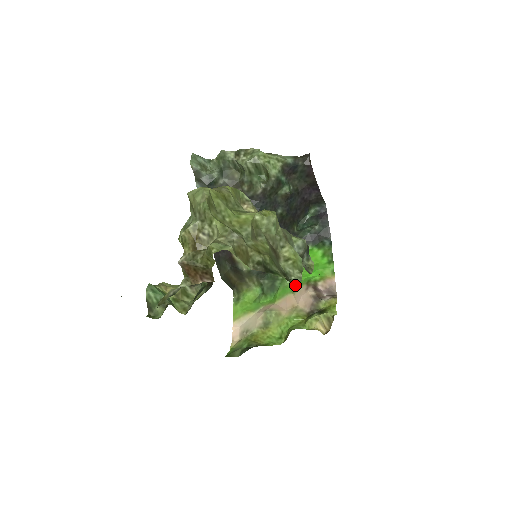
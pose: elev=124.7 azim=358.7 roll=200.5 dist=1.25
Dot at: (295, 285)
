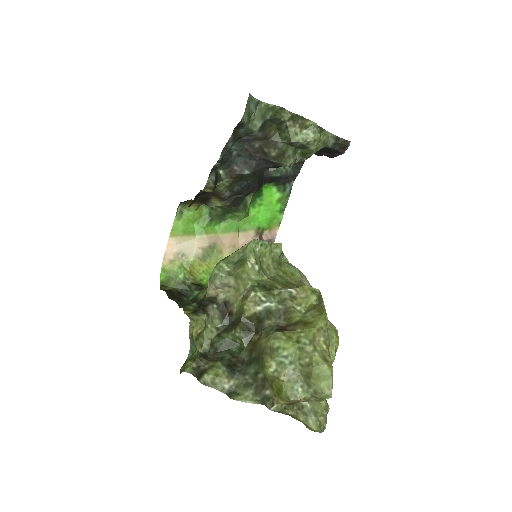
Dot at: (244, 225)
